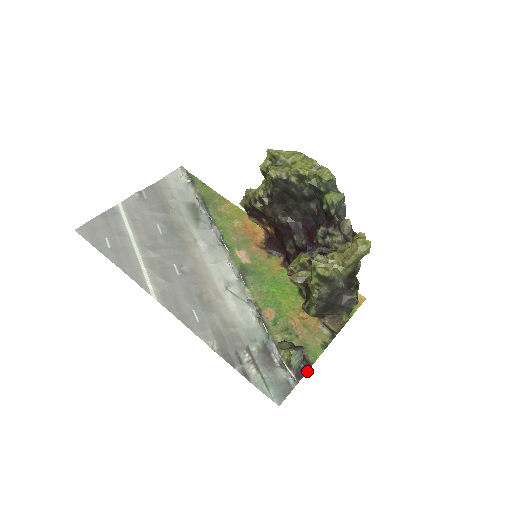
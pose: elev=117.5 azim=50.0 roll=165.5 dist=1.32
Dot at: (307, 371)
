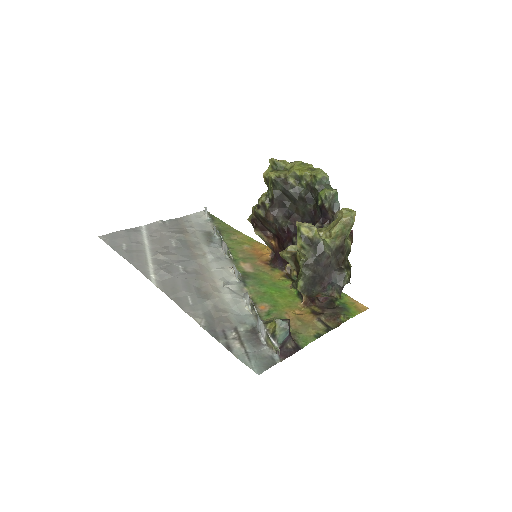
Dot at: (295, 352)
